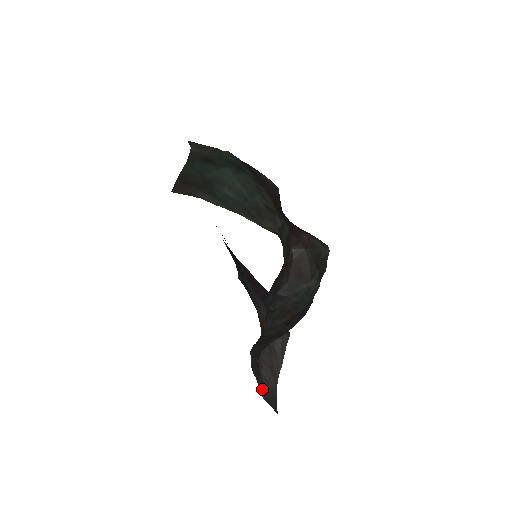
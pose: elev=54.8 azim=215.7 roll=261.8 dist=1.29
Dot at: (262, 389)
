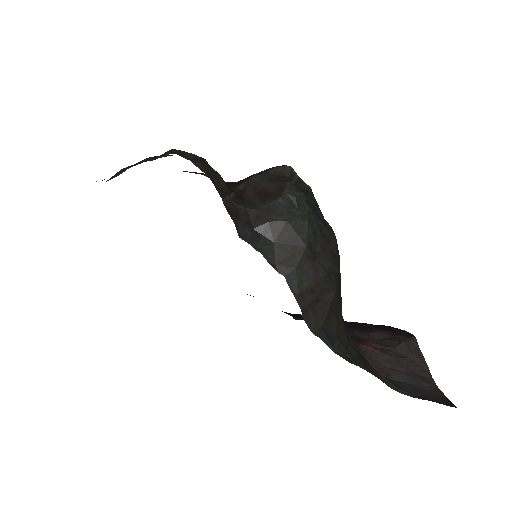
Dot at: (399, 388)
